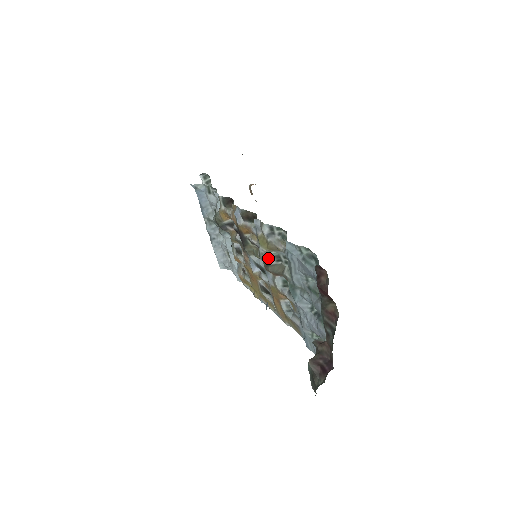
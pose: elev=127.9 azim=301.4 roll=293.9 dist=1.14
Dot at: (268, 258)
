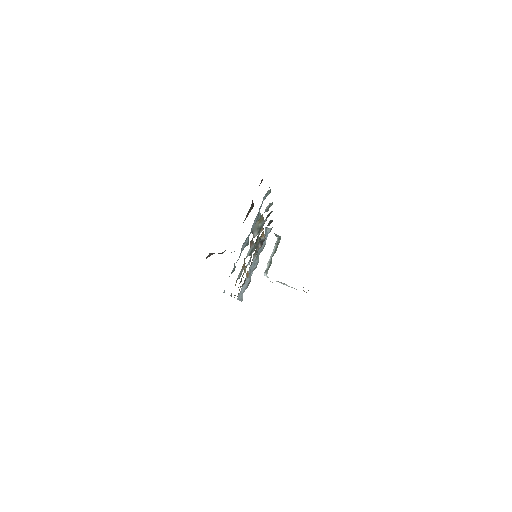
Dot at: (255, 229)
